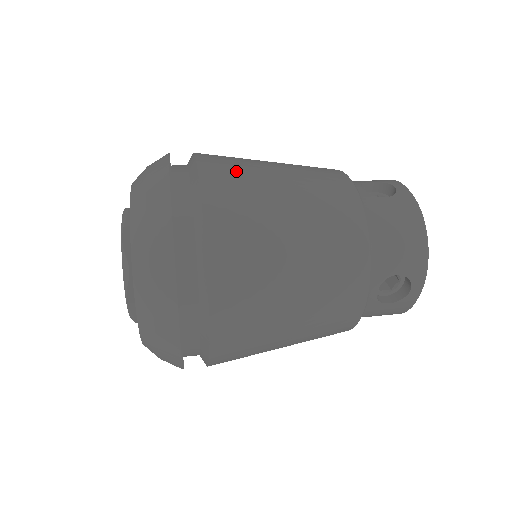
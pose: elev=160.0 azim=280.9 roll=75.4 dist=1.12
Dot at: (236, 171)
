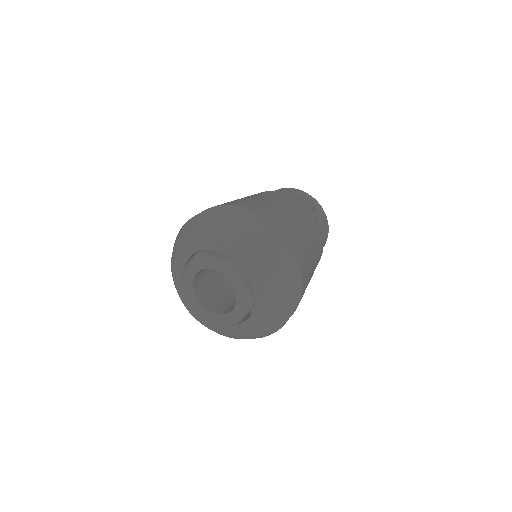
Dot at: (289, 225)
